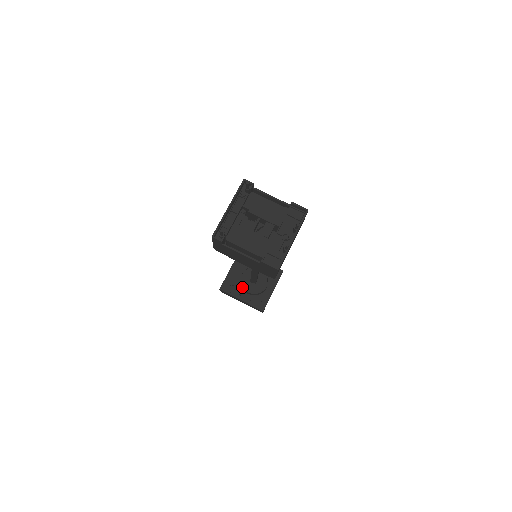
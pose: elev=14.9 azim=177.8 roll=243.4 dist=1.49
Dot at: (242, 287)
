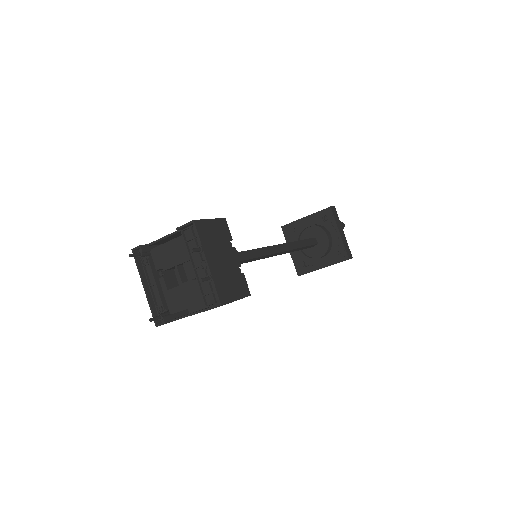
Dot at: occluded
